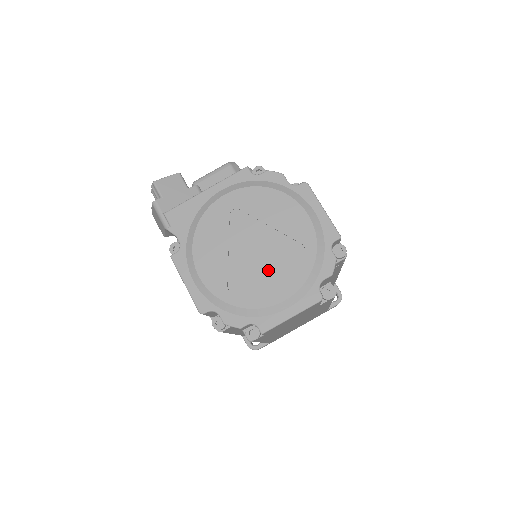
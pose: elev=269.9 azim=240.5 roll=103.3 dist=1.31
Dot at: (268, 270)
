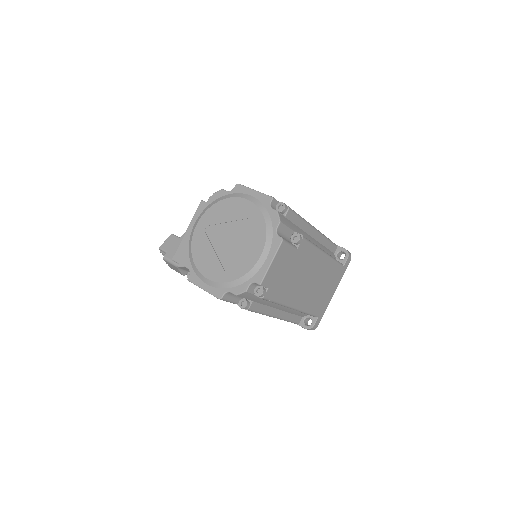
Dot at: (242, 246)
